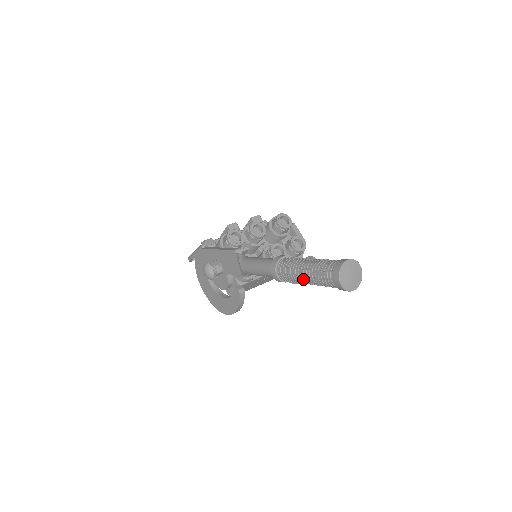
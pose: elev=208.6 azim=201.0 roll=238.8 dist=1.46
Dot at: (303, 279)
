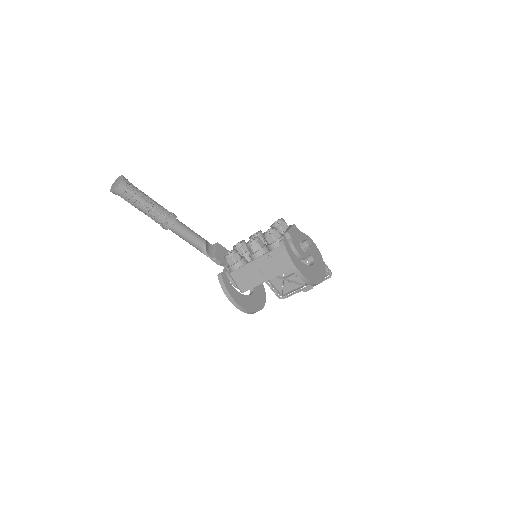
Dot at: occluded
